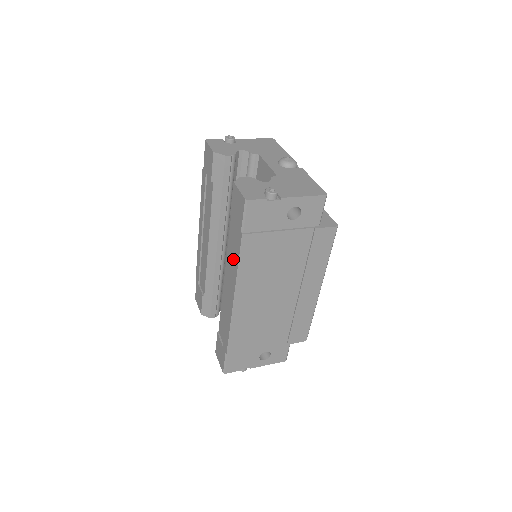
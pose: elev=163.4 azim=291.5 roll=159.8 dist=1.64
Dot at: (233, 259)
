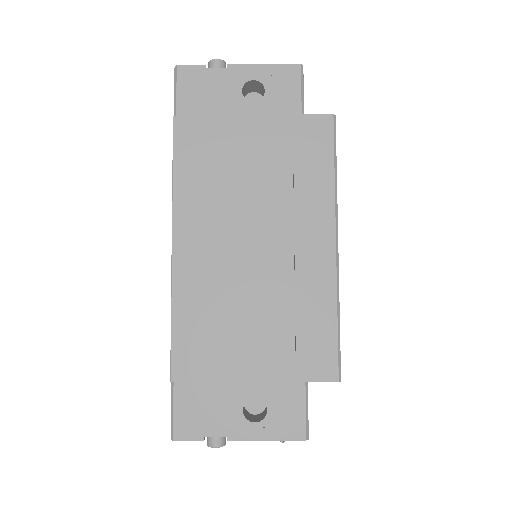
Dot at: occluded
